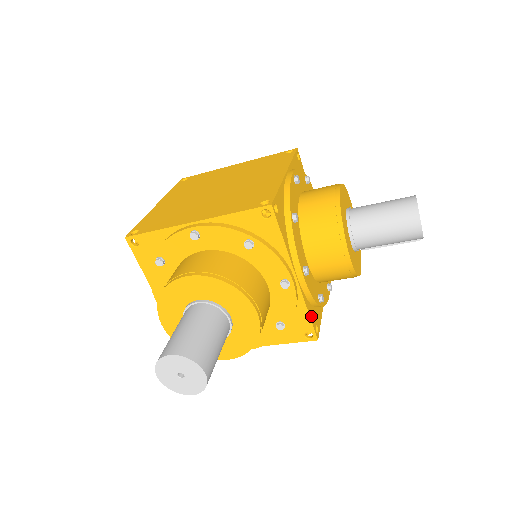
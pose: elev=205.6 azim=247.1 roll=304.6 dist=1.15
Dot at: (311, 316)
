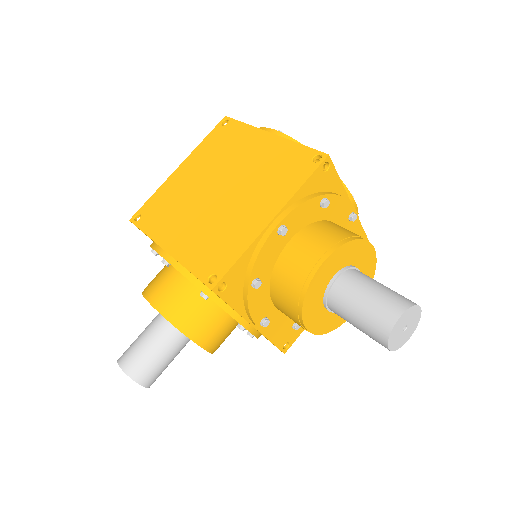
Dot at: (277, 341)
